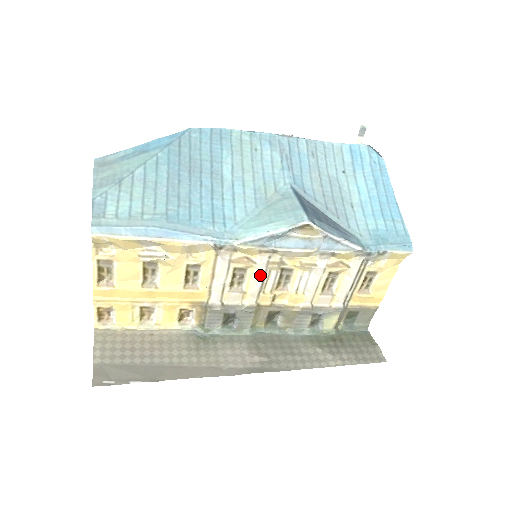
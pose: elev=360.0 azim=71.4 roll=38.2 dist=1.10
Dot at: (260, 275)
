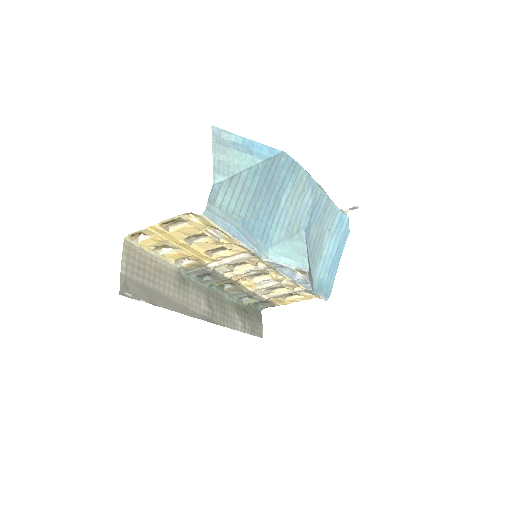
Dot at: (251, 270)
